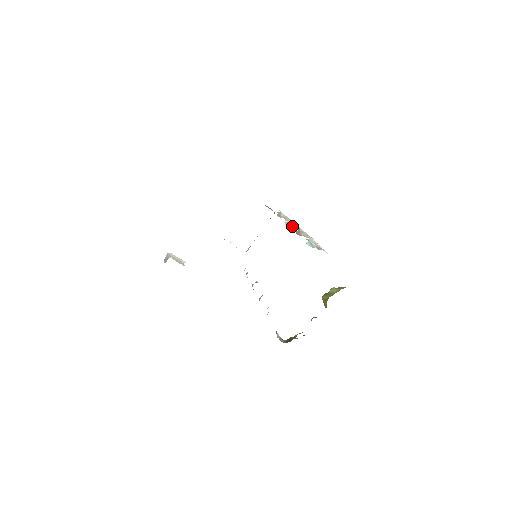
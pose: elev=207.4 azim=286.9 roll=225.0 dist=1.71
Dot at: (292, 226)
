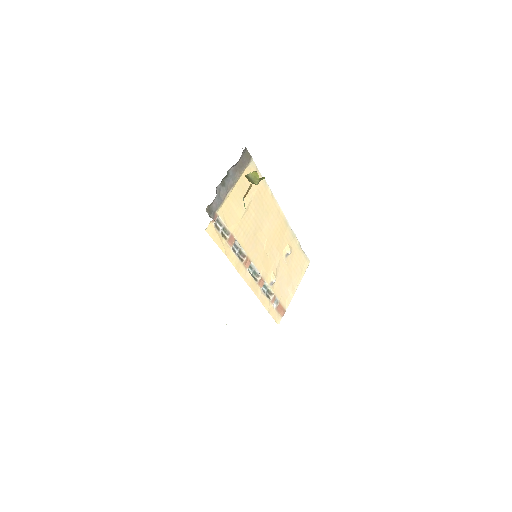
Dot at: occluded
